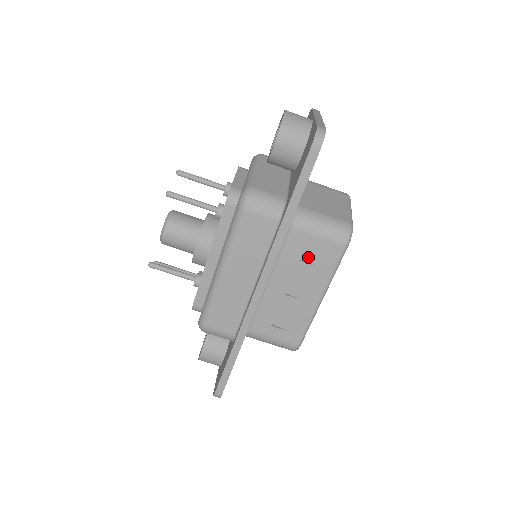
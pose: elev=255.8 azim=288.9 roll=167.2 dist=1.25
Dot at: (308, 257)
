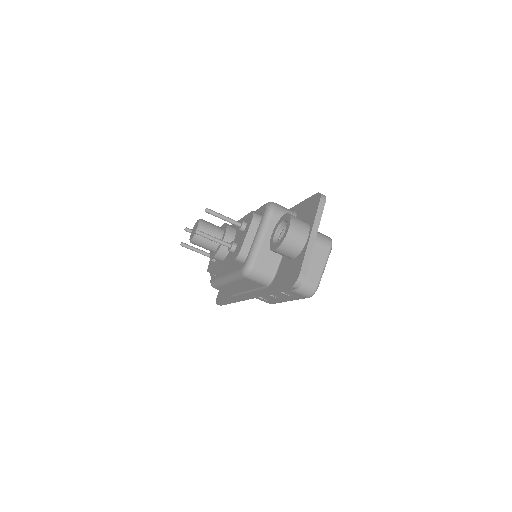
Dot at: occluded
